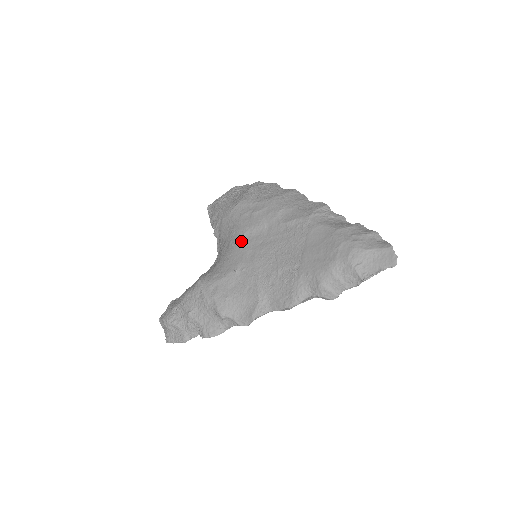
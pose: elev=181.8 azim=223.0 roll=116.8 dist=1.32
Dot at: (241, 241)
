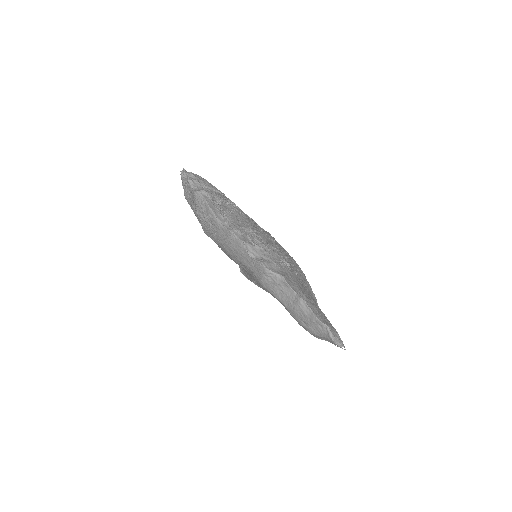
Dot at: occluded
